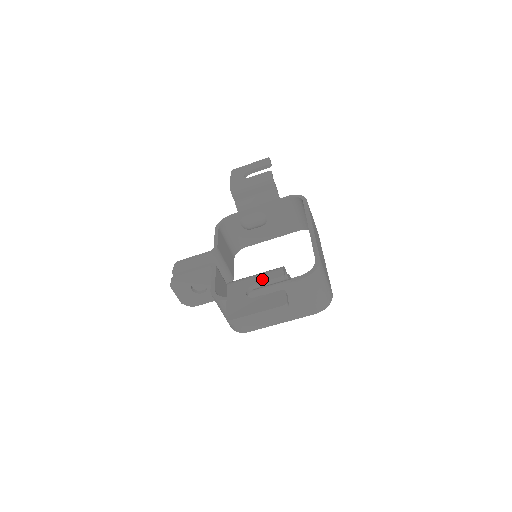
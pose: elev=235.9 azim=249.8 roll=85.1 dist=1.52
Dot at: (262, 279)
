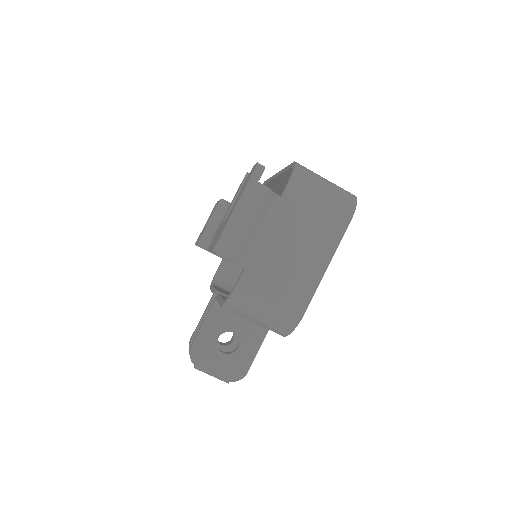
Dot at: (232, 200)
